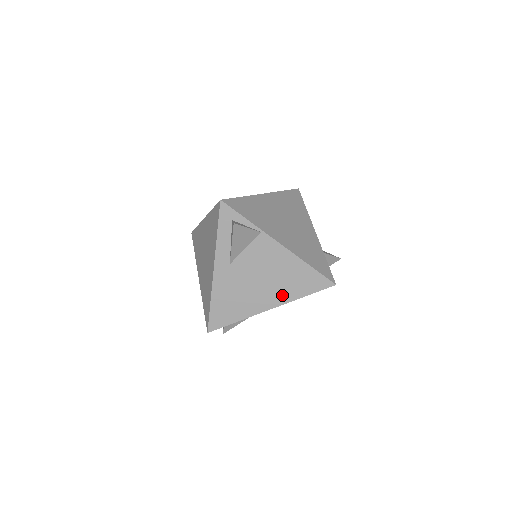
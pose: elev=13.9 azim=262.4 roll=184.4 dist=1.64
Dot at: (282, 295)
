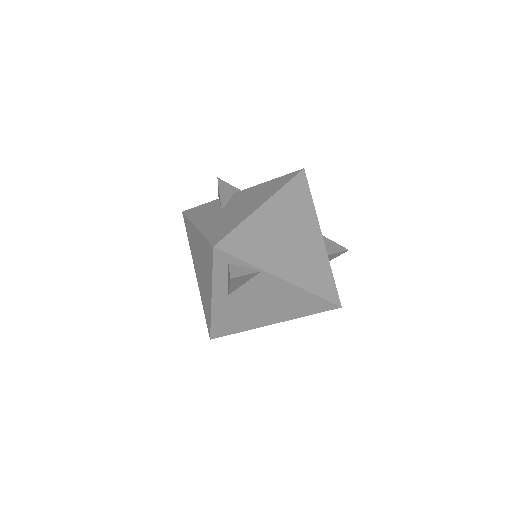
Dot at: (285, 315)
